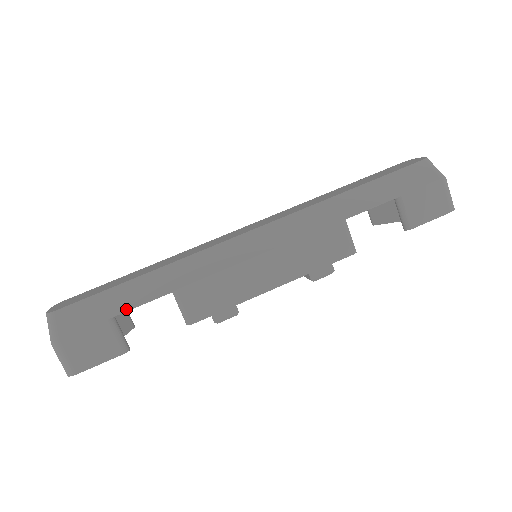
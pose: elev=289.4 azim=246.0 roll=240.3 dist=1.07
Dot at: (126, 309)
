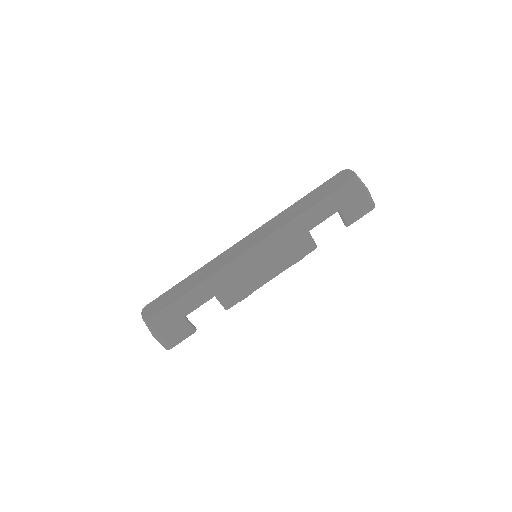
Dot at: (191, 311)
